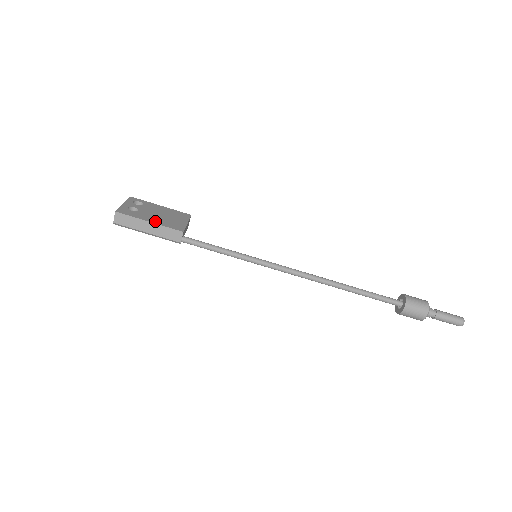
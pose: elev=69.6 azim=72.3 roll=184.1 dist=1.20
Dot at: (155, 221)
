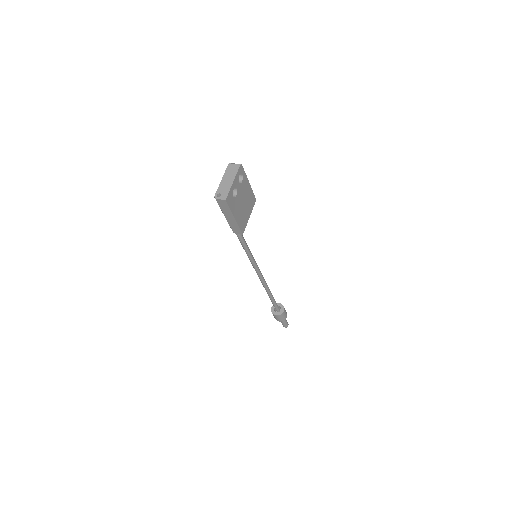
Dot at: (238, 217)
